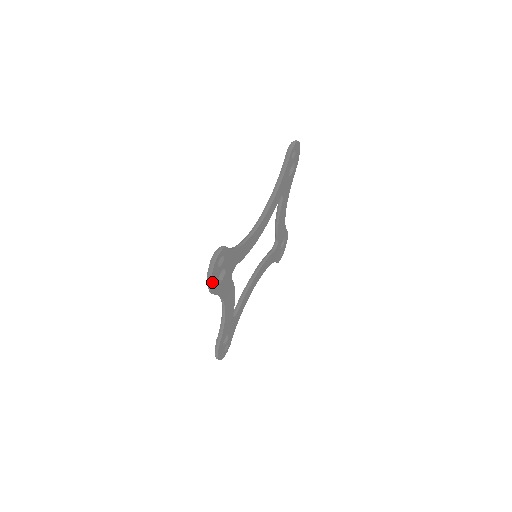
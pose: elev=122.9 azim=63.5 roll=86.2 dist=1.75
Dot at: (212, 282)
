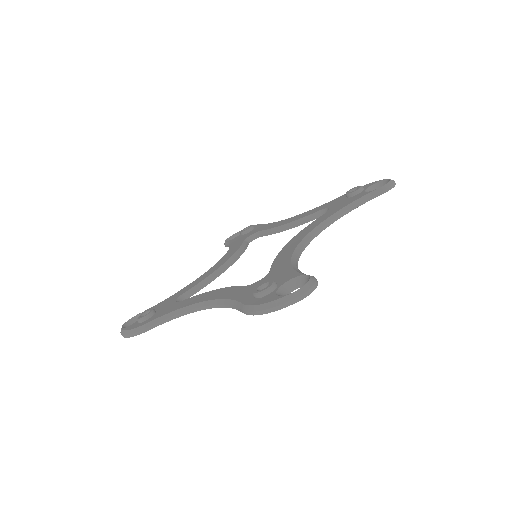
Dot at: (270, 309)
